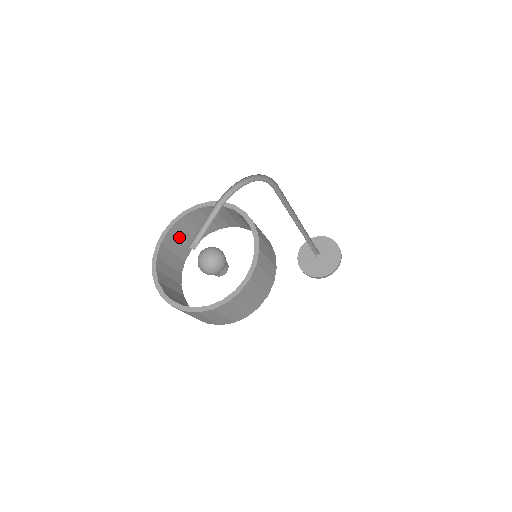
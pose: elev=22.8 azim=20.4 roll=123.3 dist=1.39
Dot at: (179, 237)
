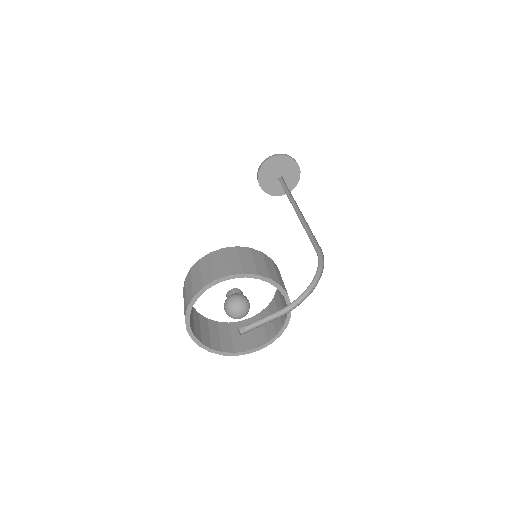
Dot at: occluded
